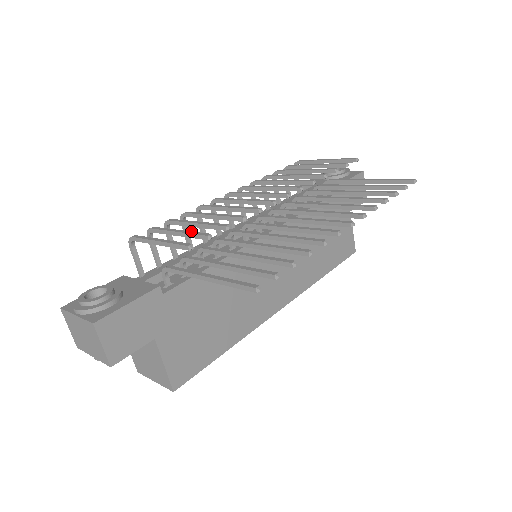
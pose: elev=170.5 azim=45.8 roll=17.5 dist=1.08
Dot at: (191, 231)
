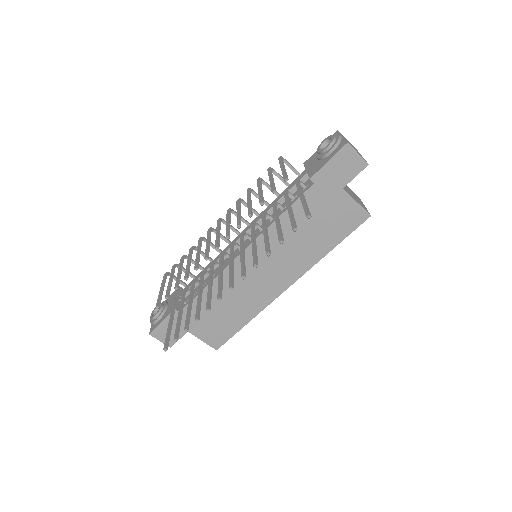
Dot at: (169, 286)
